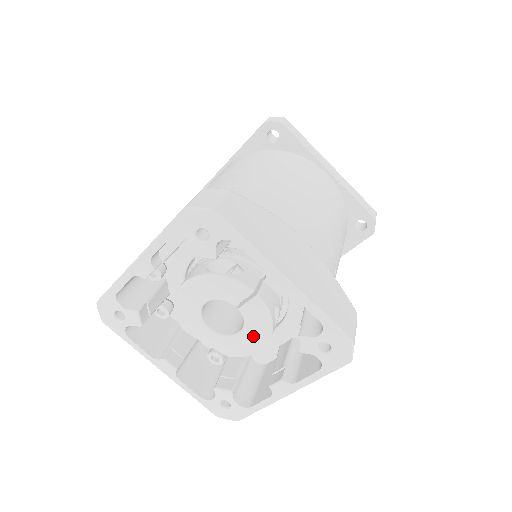
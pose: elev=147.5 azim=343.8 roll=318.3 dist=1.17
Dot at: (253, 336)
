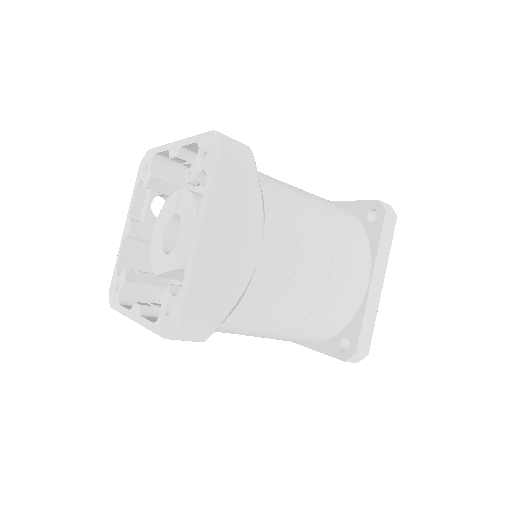
Dot at: (186, 226)
